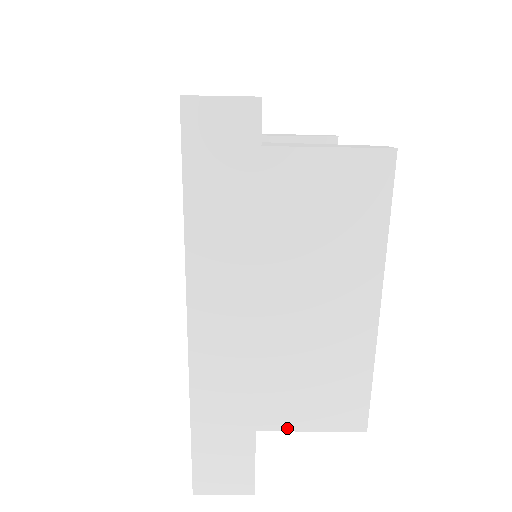
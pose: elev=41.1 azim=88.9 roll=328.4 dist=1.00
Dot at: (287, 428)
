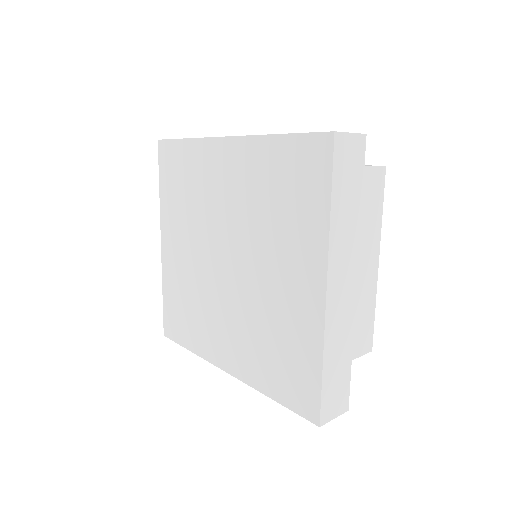
Dot at: occluded
